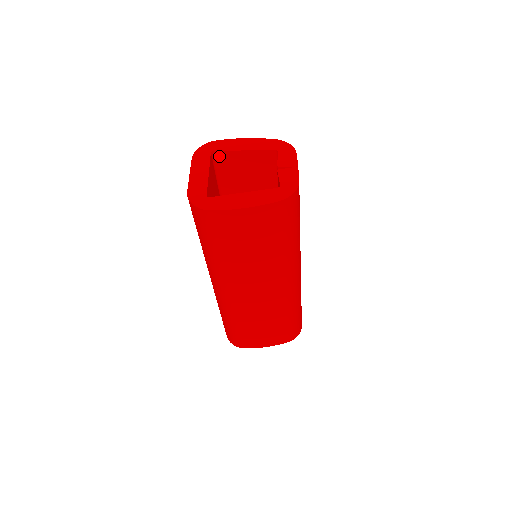
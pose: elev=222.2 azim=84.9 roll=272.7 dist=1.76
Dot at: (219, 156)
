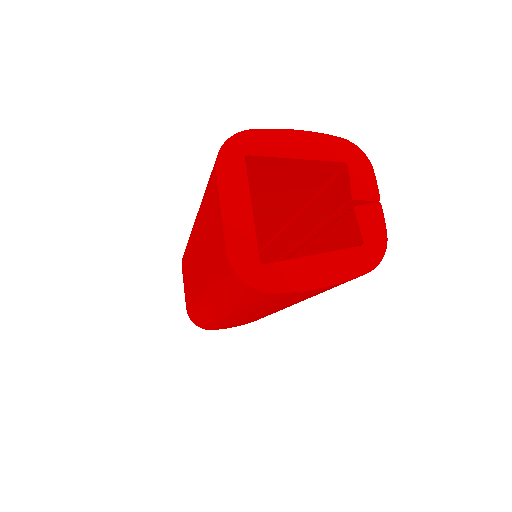
Dot at: (253, 160)
